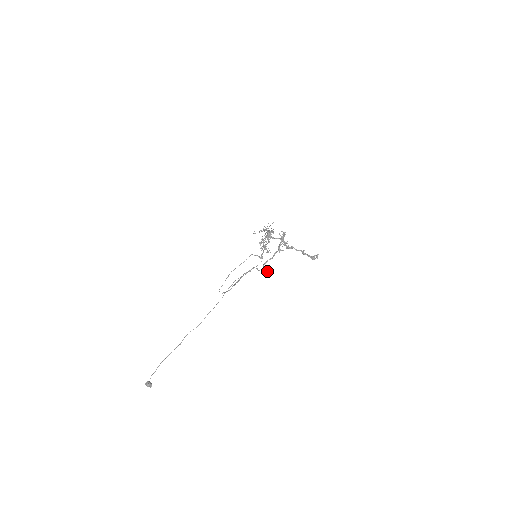
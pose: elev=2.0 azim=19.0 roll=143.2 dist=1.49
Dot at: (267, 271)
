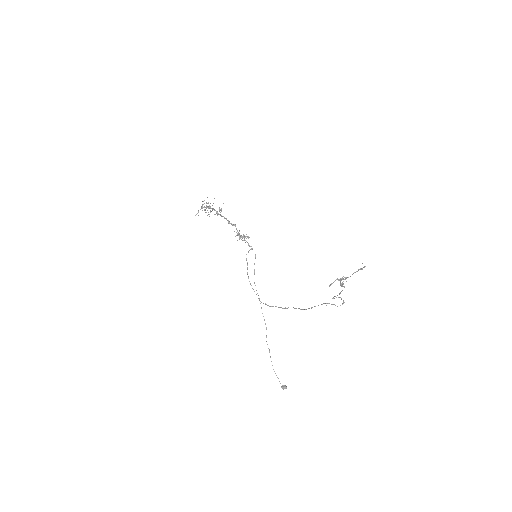
Dot at: (343, 302)
